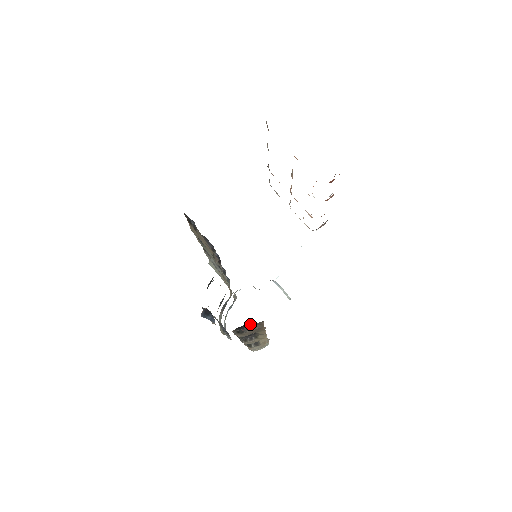
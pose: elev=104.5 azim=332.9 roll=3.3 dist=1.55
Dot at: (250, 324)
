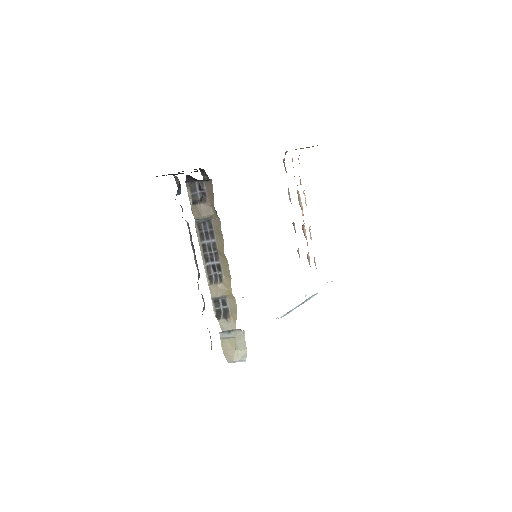
Dot at: (202, 186)
